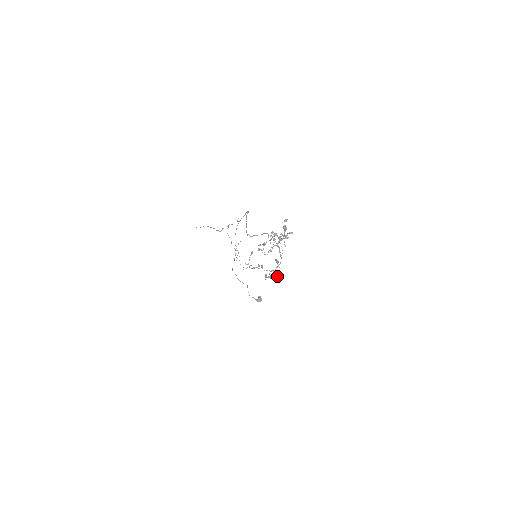
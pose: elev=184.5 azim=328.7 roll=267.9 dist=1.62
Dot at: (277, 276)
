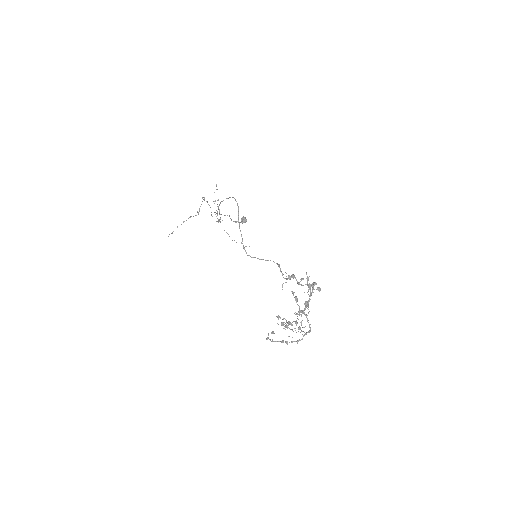
Dot at: occluded
